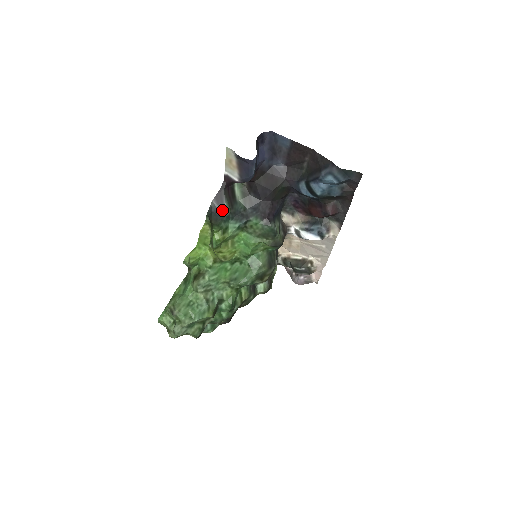
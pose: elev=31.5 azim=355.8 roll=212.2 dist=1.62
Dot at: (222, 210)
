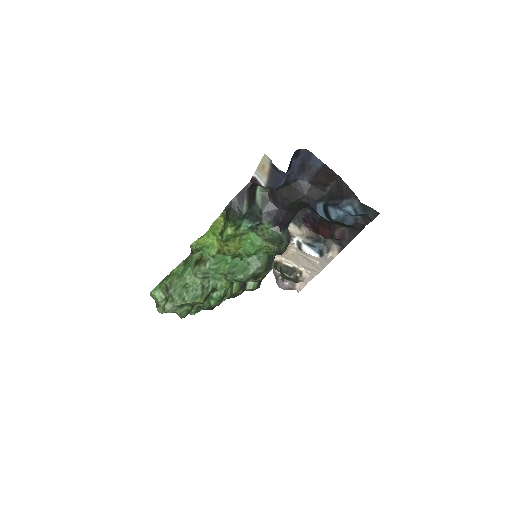
Dot at: (241, 208)
